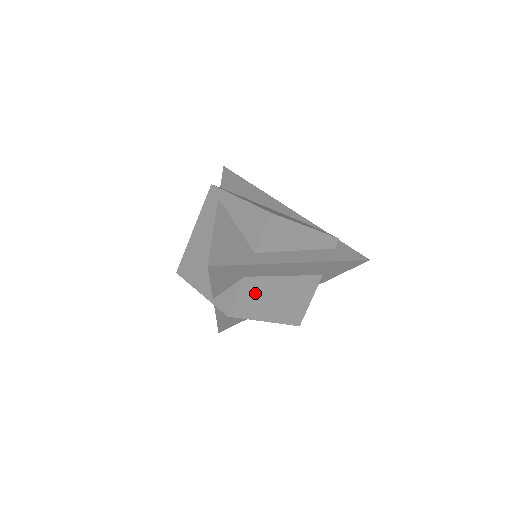
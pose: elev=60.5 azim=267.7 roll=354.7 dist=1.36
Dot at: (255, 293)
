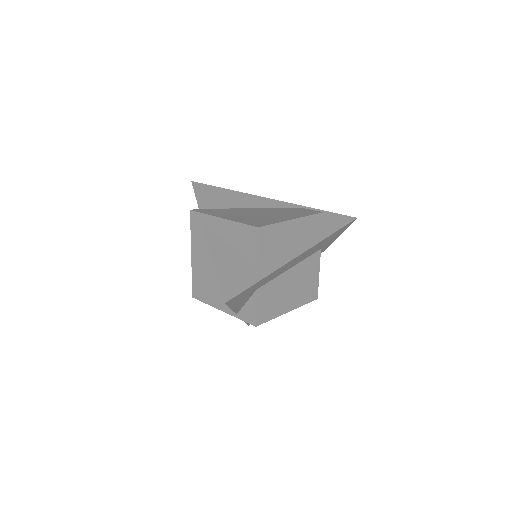
Dot at: (271, 296)
